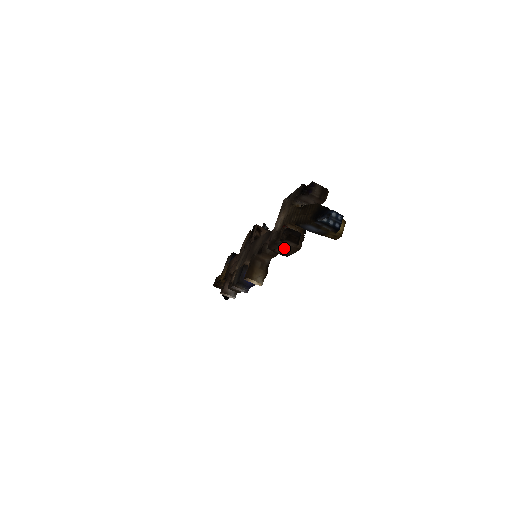
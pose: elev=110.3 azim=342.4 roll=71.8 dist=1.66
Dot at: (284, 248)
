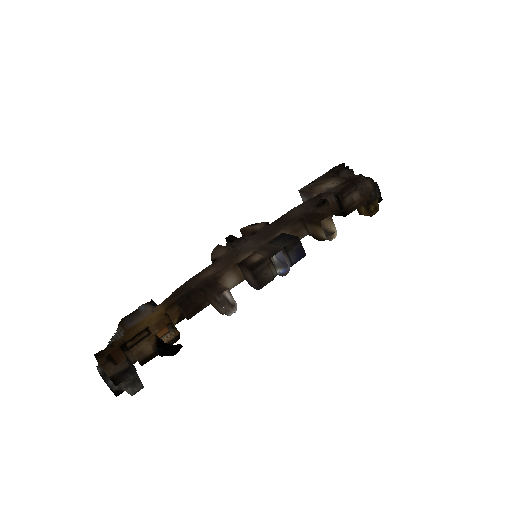
Dot at: (358, 193)
